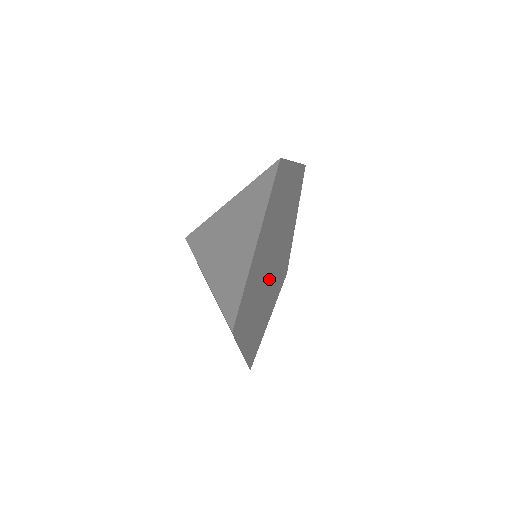
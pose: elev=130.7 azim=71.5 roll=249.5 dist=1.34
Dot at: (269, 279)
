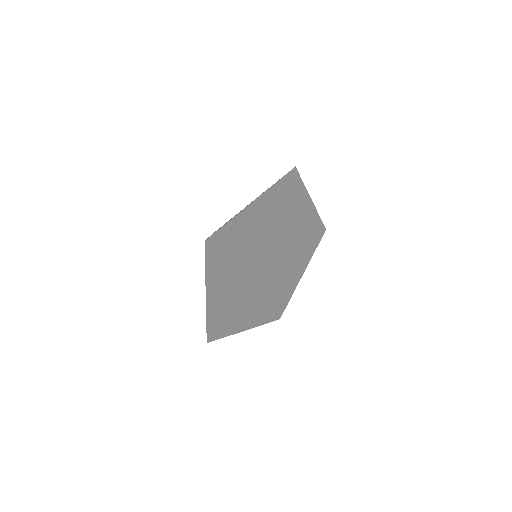
Dot at: (257, 274)
